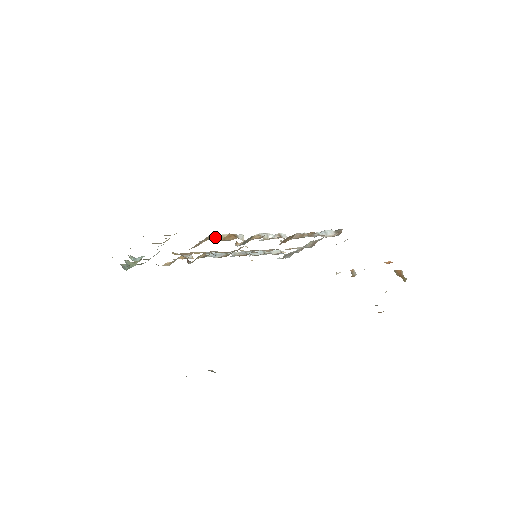
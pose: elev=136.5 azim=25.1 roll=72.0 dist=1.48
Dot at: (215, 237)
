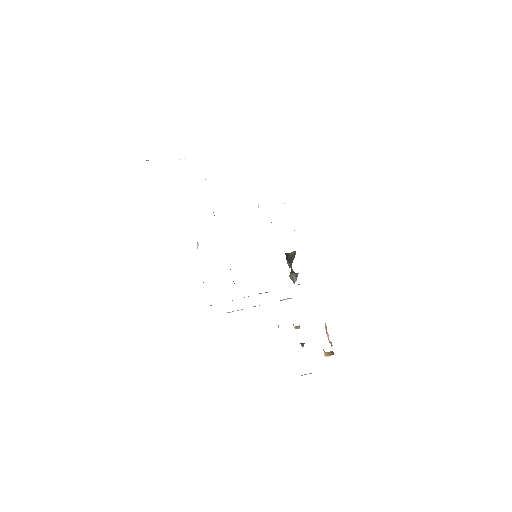
Dot at: occluded
